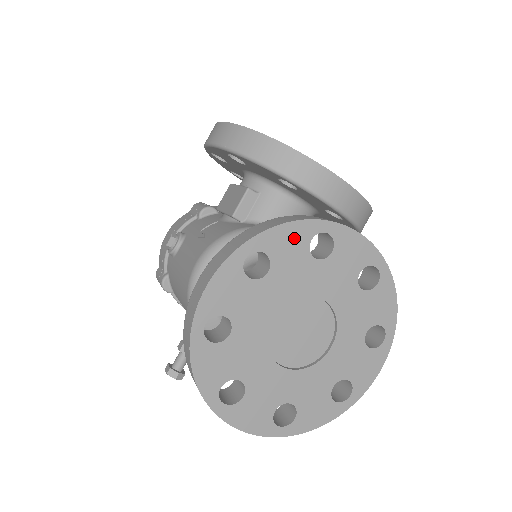
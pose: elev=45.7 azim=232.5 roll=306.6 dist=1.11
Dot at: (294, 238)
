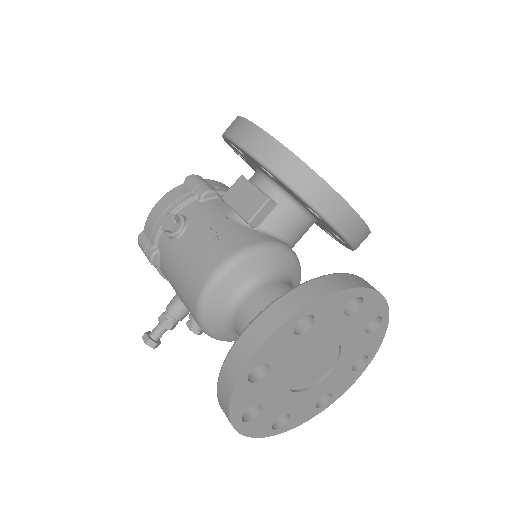
Dot at: (338, 302)
